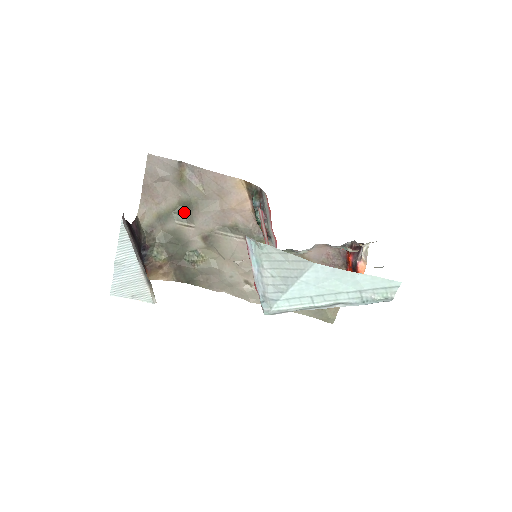
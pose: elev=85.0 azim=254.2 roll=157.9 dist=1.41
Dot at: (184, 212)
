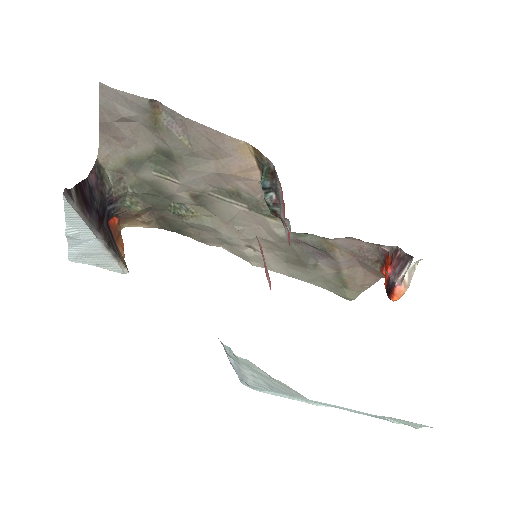
Dot at: (164, 162)
